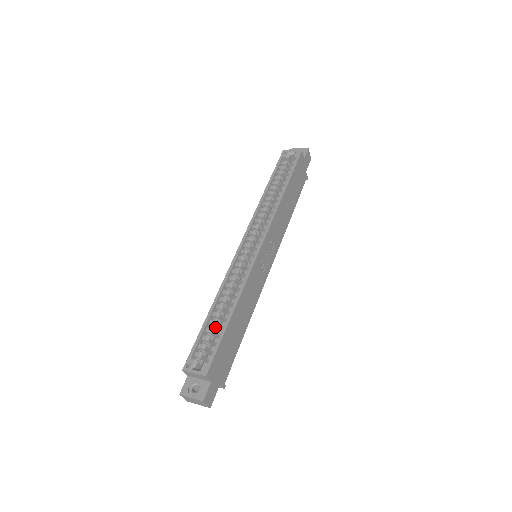
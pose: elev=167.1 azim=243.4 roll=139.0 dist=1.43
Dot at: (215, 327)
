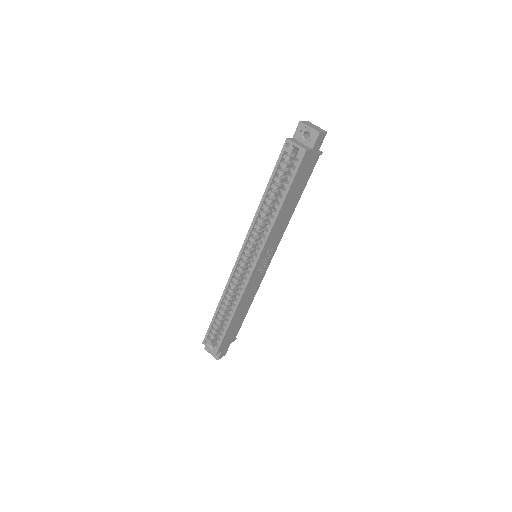
Dot at: (222, 318)
